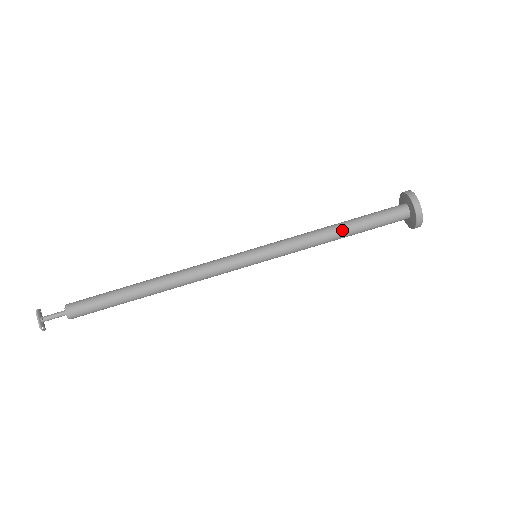
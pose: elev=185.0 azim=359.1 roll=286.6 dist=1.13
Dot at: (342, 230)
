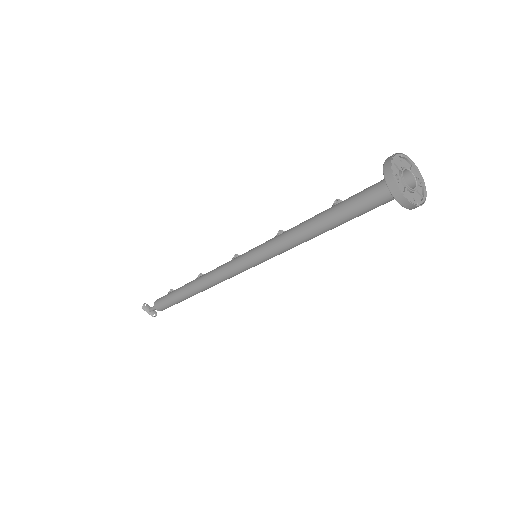
Dot at: (322, 229)
